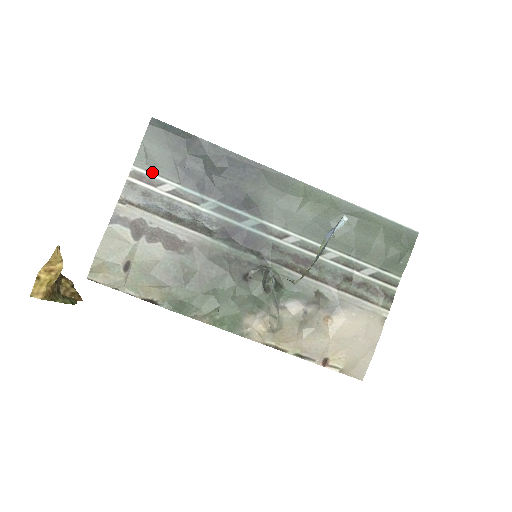
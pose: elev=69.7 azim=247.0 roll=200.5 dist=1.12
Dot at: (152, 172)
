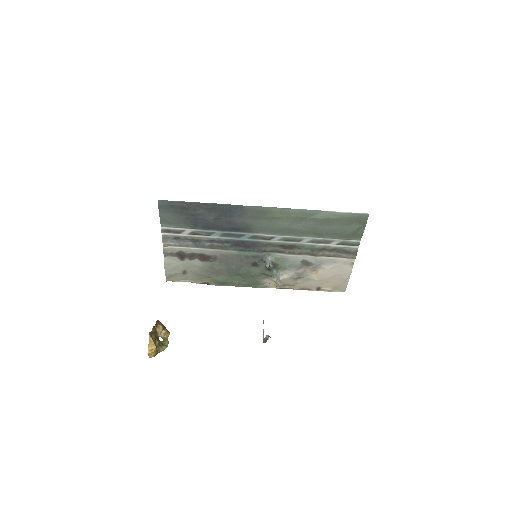
Dot at: (174, 227)
